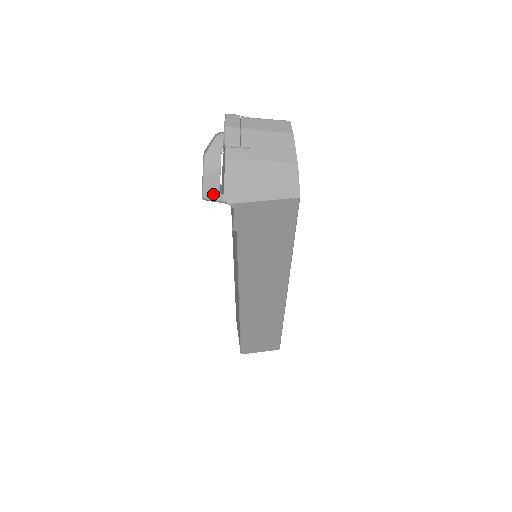
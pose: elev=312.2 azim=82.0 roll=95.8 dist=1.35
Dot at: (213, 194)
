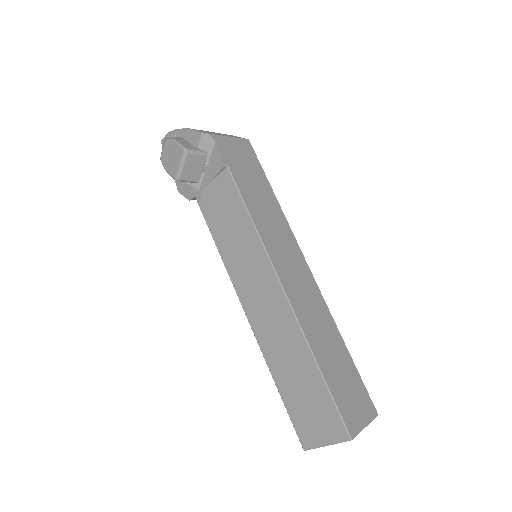
Dot at: (191, 148)
